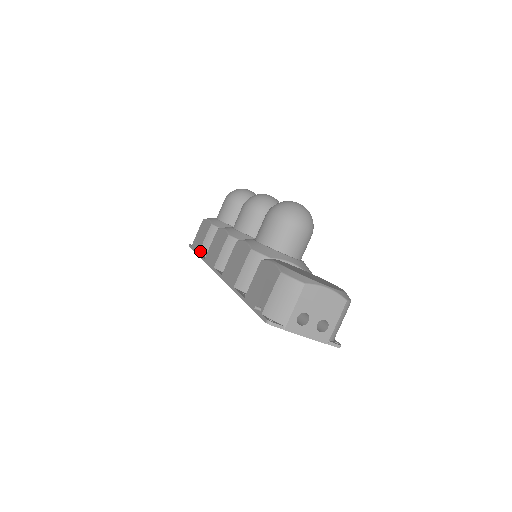
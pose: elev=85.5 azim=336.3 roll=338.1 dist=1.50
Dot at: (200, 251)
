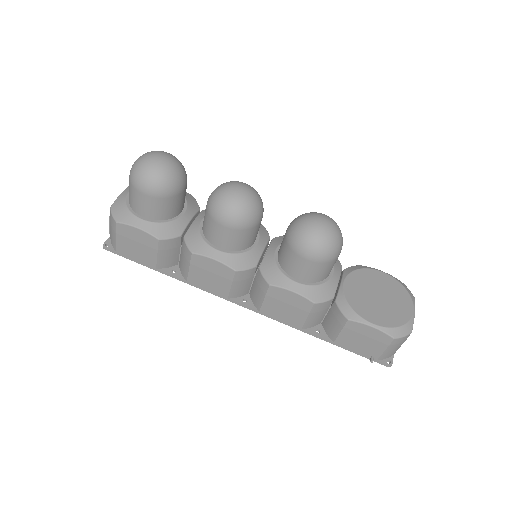
Dot at: (158, 267)
